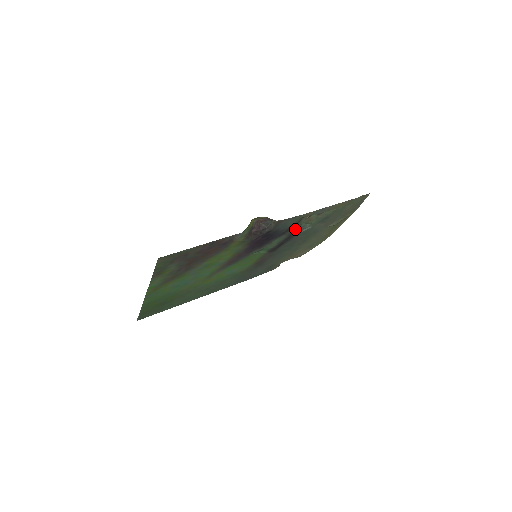
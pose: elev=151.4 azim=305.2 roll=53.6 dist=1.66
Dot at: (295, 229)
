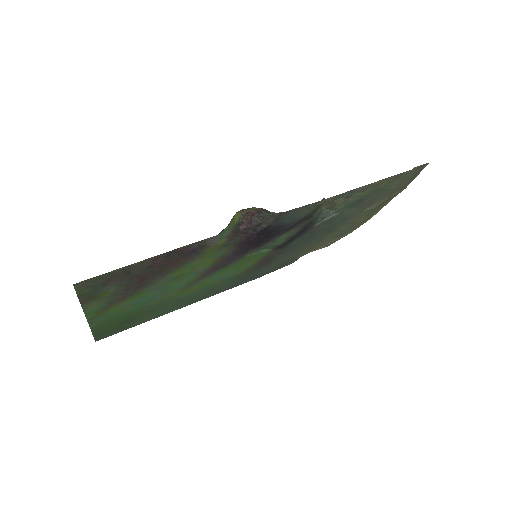
Dot at: (311, 219)
